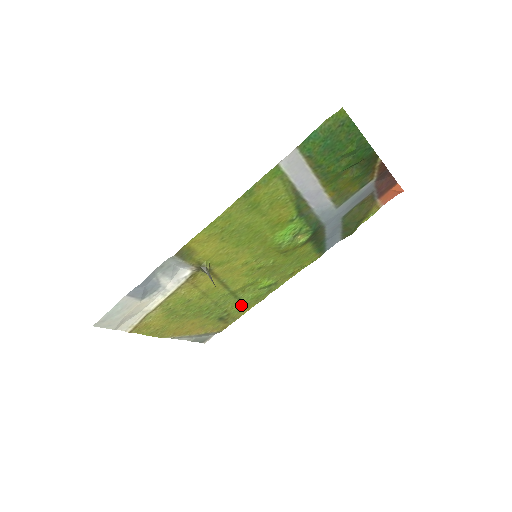
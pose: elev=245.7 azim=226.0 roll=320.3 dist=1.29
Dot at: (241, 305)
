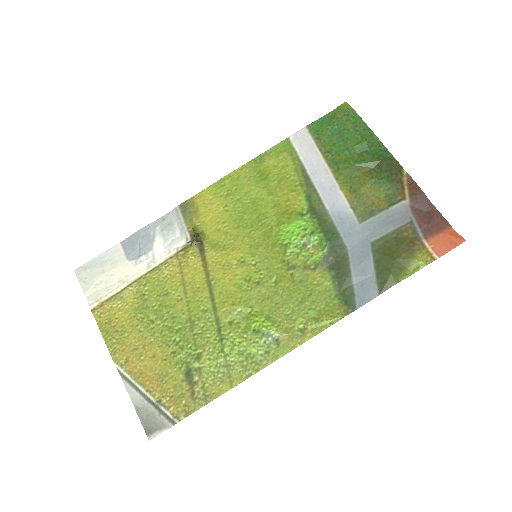
Dot at: (222, 360)
